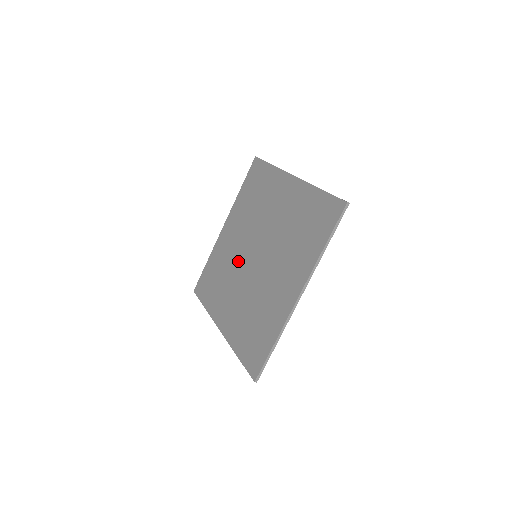
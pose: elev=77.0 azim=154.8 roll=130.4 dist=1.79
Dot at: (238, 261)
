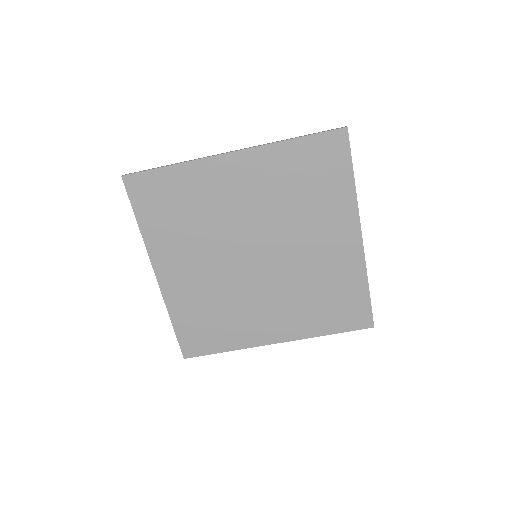
Dot at: (229, 234)
